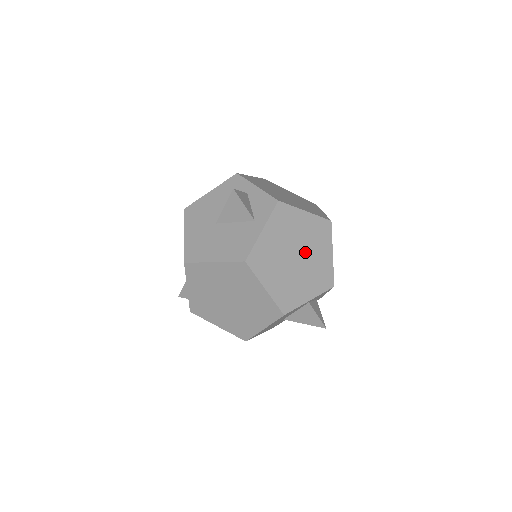
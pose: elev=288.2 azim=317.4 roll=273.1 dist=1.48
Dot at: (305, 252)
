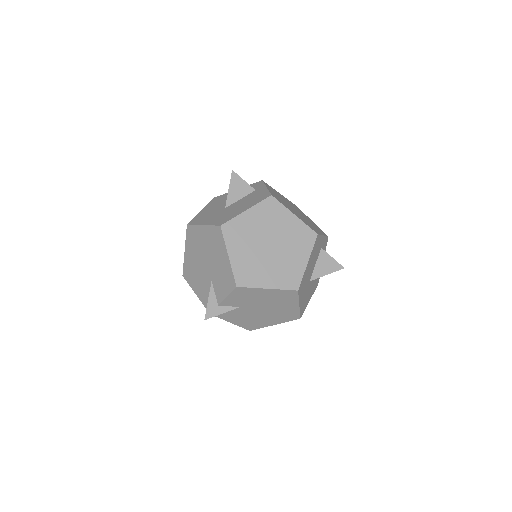
Dot at: occluded
